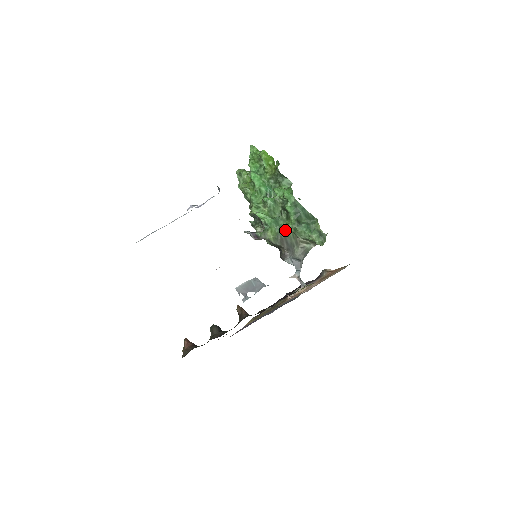
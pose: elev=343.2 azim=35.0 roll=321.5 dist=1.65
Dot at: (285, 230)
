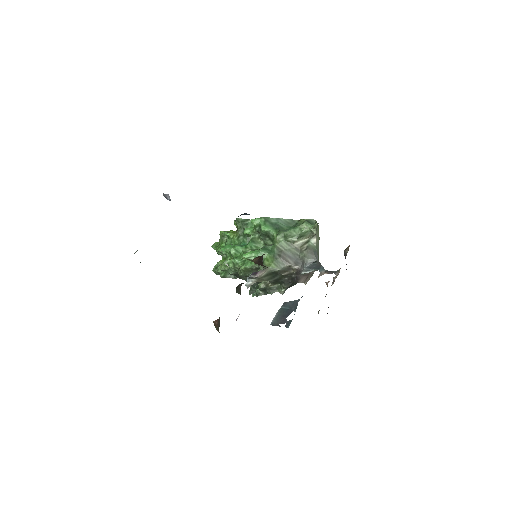
Dot at: (277, 245)
